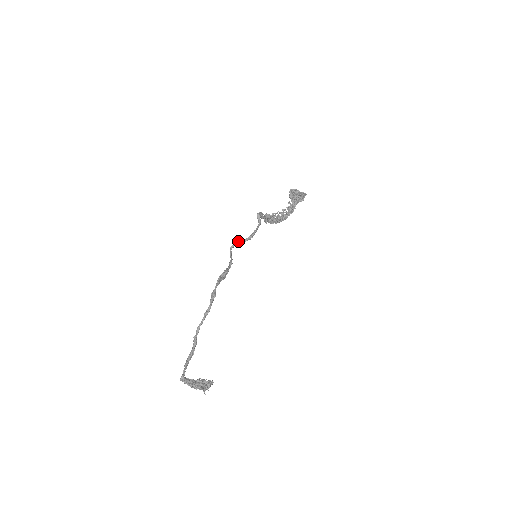
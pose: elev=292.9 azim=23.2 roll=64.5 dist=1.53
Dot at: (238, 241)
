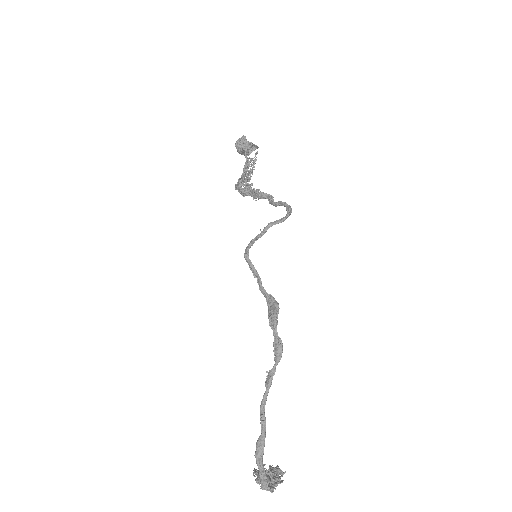
Dot at: occluded
